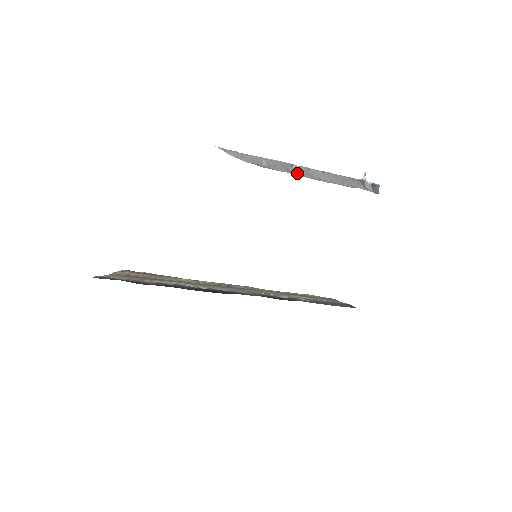
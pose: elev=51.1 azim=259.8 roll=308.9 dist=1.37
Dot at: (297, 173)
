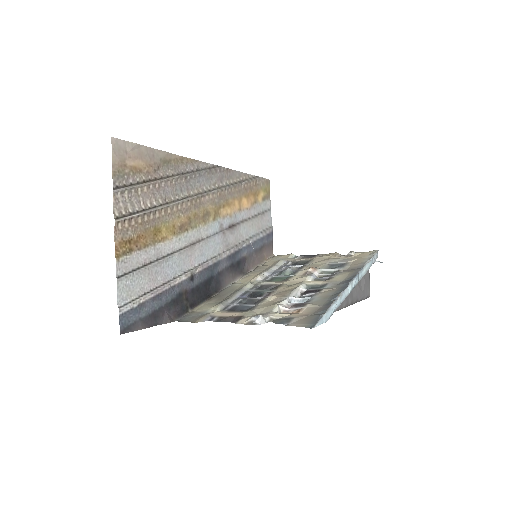
Dot at: occluded
